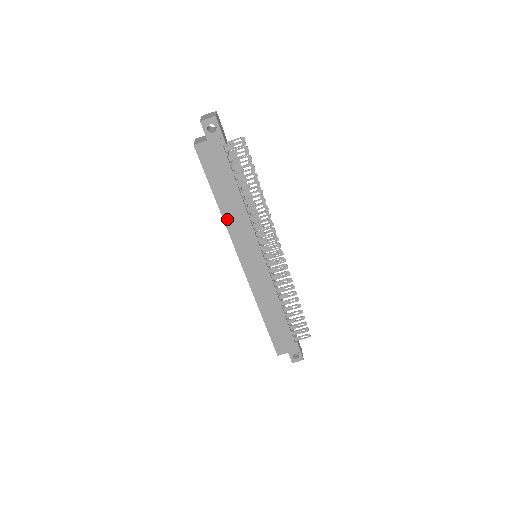
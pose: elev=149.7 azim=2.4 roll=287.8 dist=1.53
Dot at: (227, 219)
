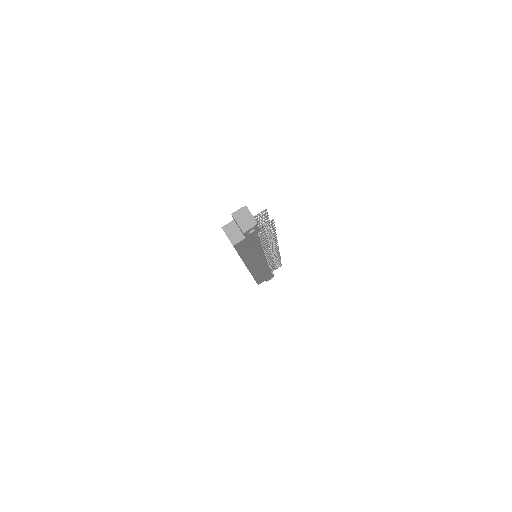
Dot at: (246, 260)
